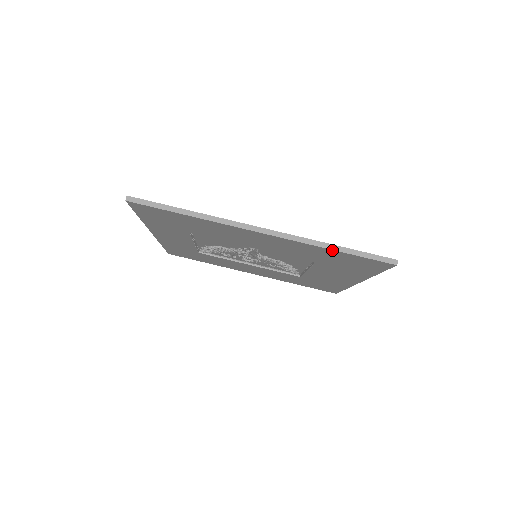
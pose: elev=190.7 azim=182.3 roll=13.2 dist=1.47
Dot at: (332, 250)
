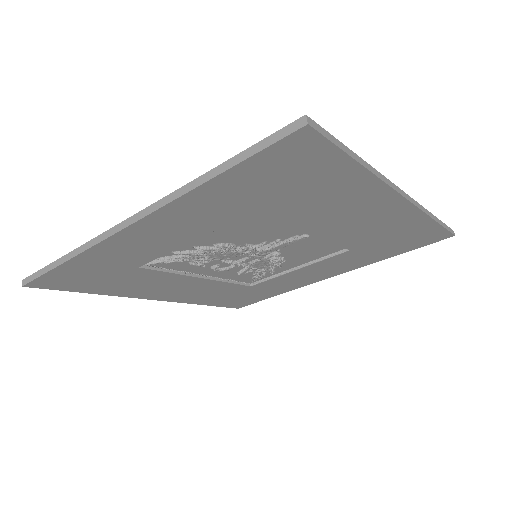
Dot at: (433, 221)
